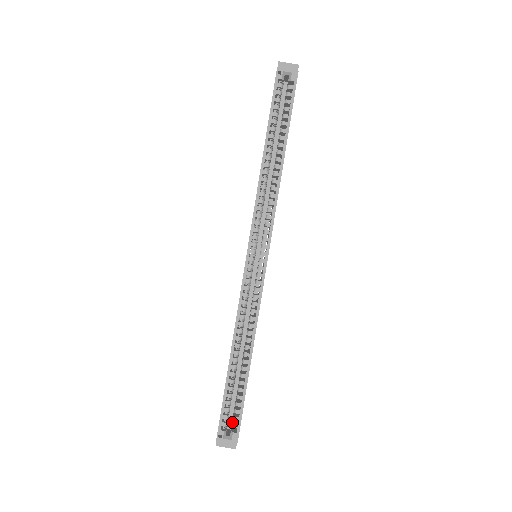
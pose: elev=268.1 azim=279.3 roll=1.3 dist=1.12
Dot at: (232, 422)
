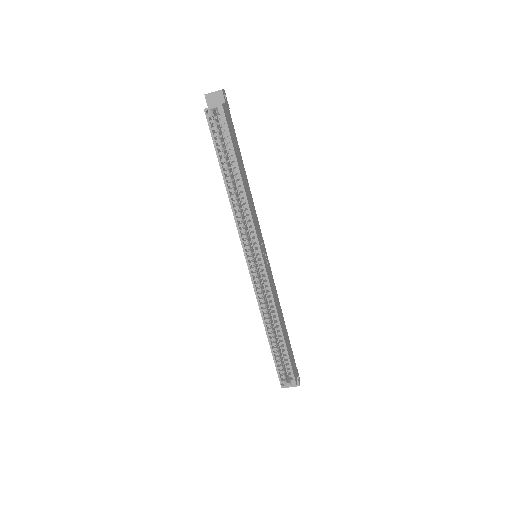
Dot at: (288, 373)
